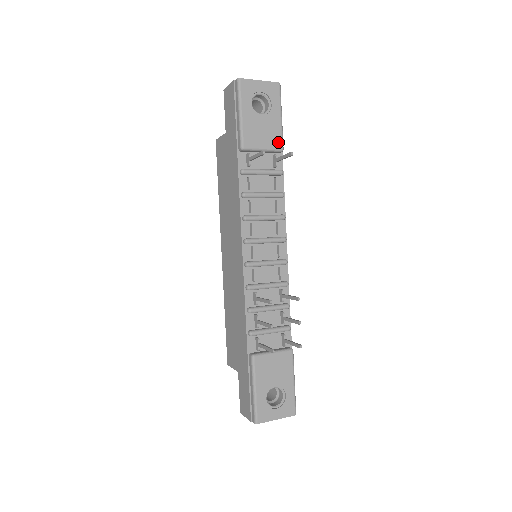
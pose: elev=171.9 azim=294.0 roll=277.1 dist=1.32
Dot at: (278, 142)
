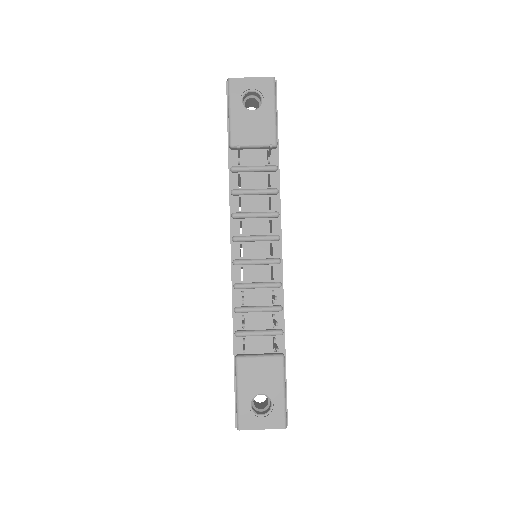
Dot at: (270, 137)
